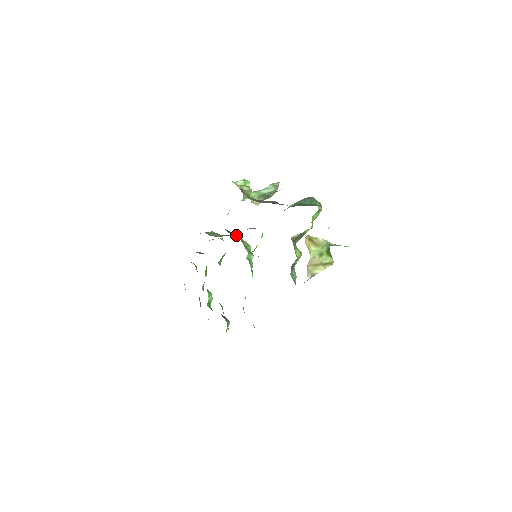
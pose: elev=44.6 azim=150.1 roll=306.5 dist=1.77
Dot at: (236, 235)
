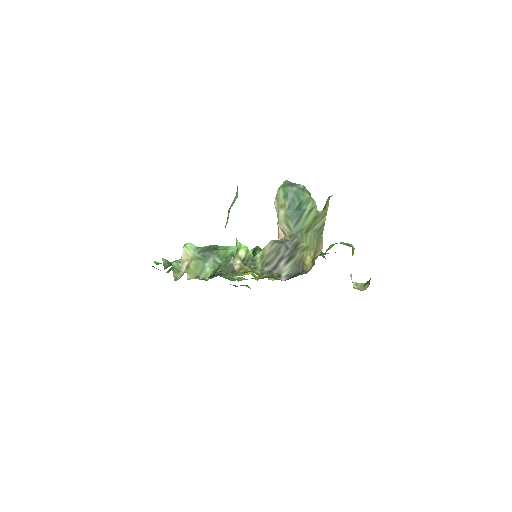
Dot at: occluded
